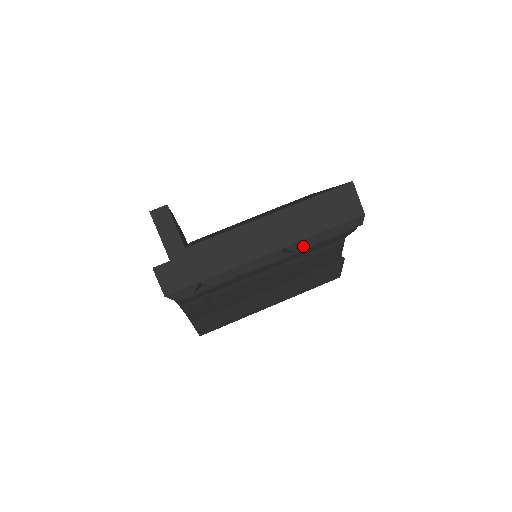
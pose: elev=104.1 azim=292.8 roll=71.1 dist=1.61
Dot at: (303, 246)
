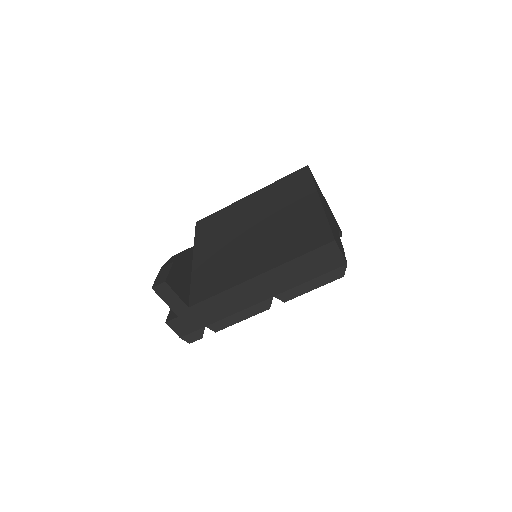
Dot at: (290, 297)
